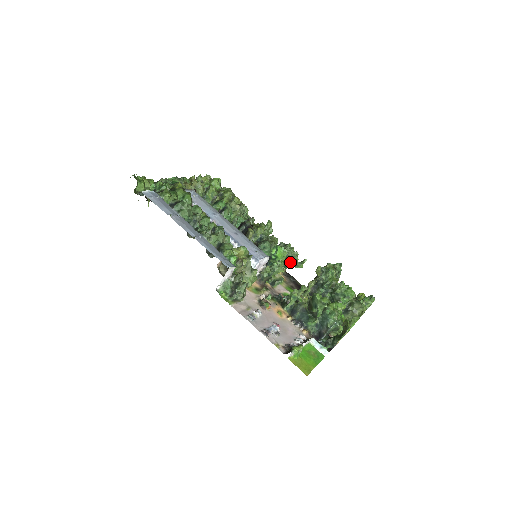
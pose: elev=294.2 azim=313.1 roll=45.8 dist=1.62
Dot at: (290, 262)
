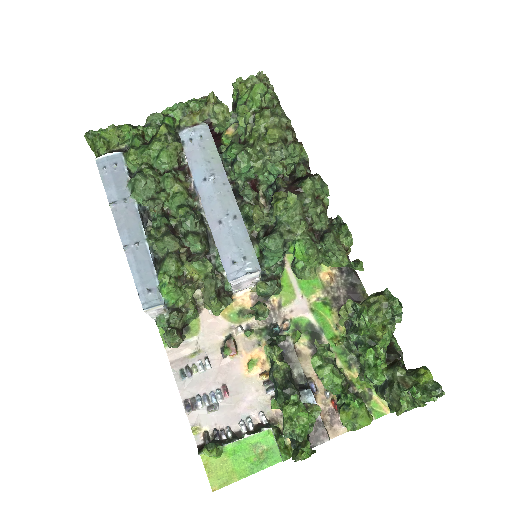
Dot at: (333, 262)
